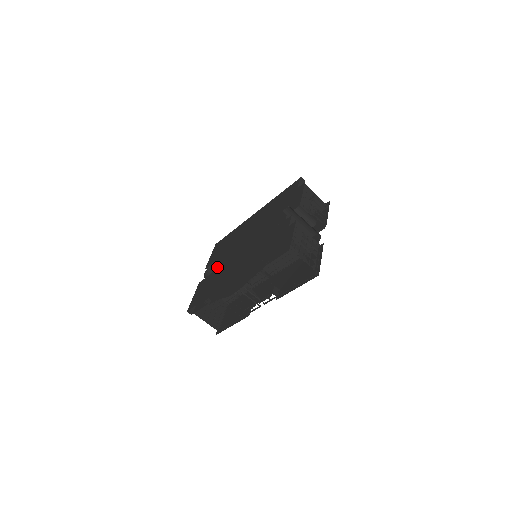
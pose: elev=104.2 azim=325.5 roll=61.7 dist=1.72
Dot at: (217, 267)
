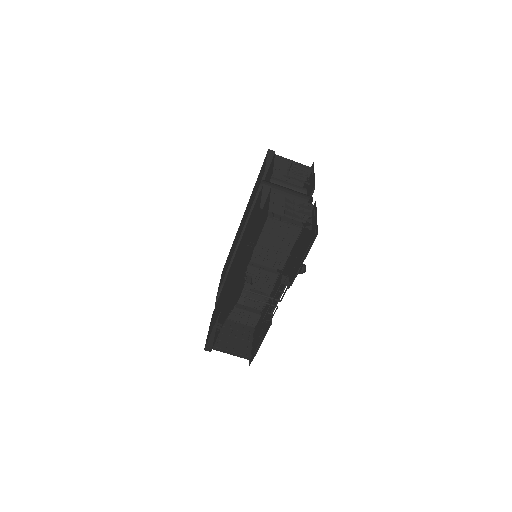
Dot at: occluded
